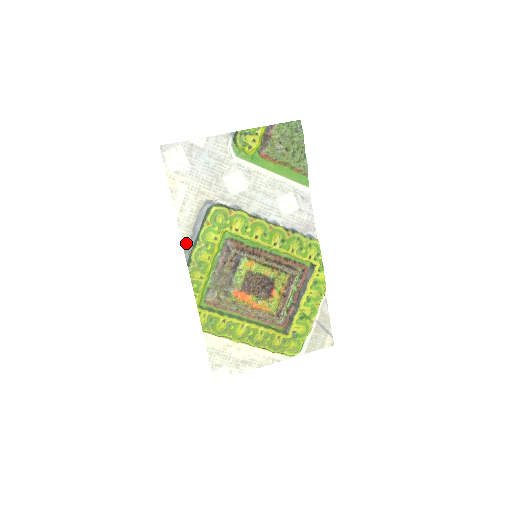
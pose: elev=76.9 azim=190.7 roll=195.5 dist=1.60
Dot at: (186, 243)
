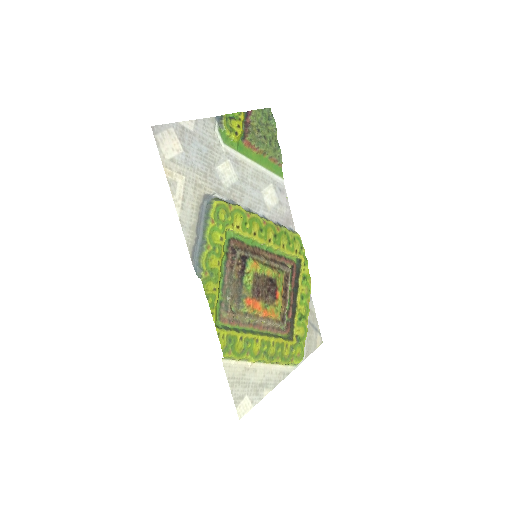
Dot at: (192, 249)
